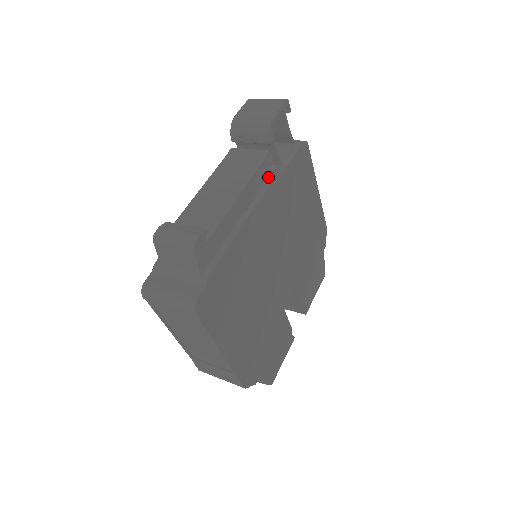
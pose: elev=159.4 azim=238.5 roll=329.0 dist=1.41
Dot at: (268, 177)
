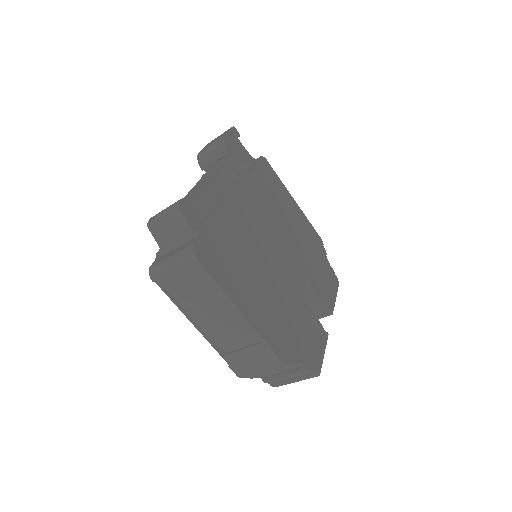
Dot at: (235, 172)
